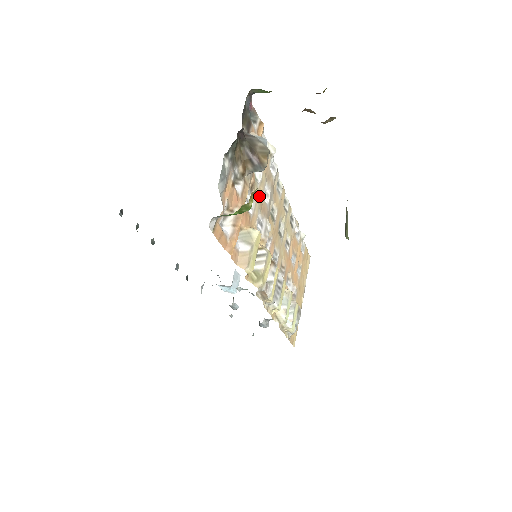
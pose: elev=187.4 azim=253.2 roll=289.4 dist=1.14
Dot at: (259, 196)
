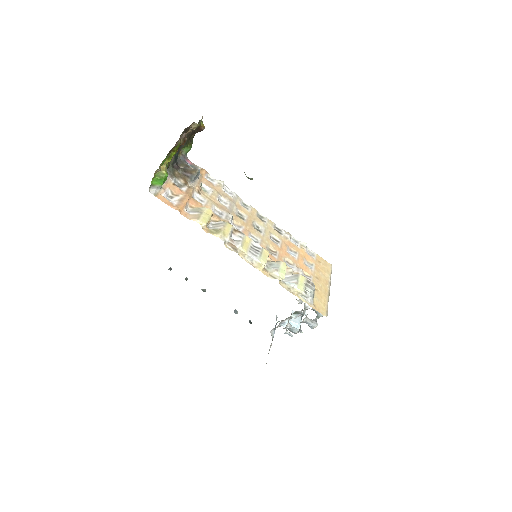
Dot at: (212, 200)
